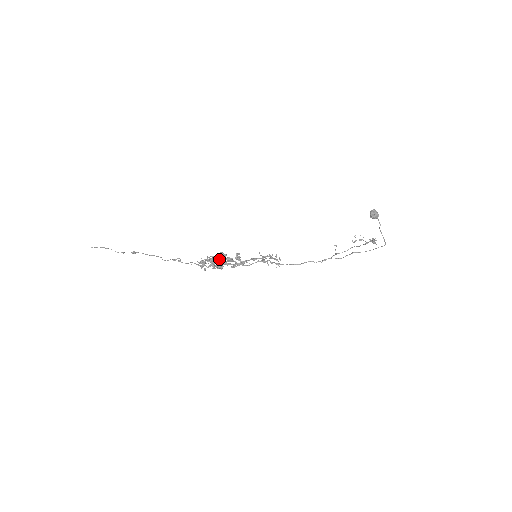
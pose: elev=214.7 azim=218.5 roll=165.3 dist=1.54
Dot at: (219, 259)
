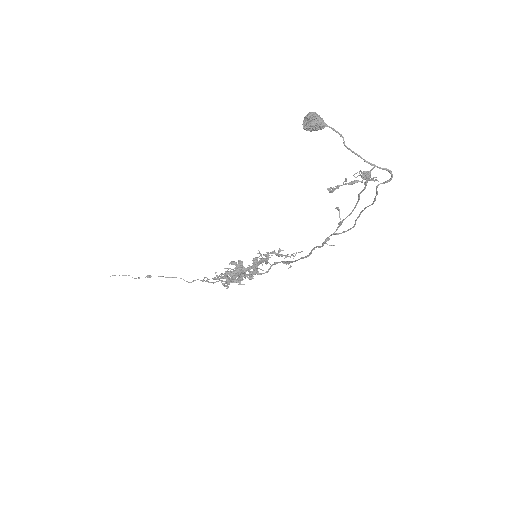
Dot at: (235, 270)
